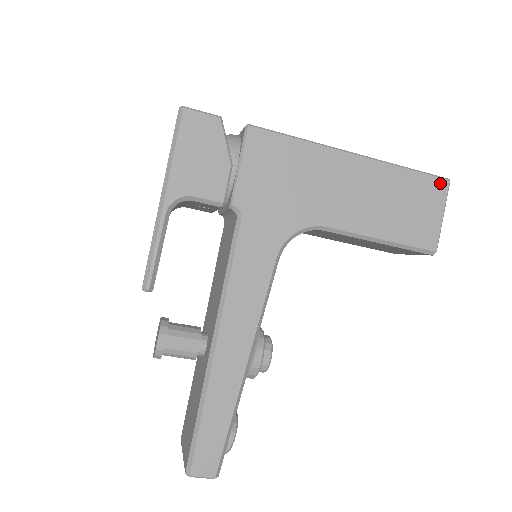
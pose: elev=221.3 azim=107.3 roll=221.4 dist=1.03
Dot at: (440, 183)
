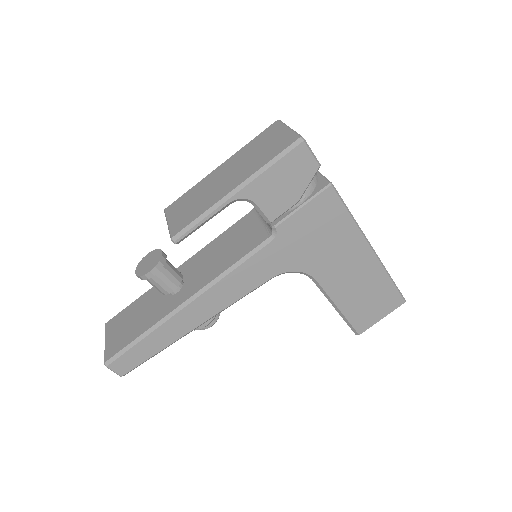
Dot at: (399, 300)
